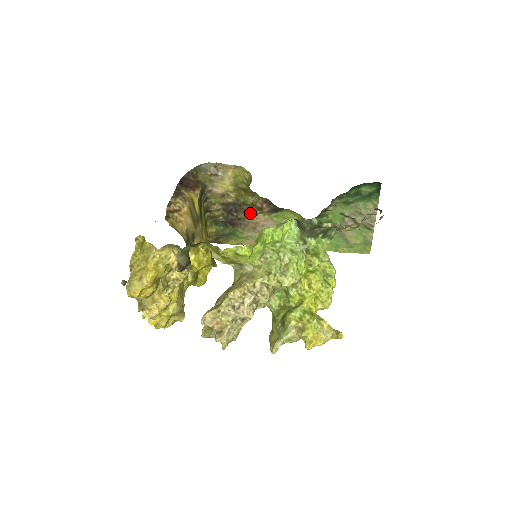
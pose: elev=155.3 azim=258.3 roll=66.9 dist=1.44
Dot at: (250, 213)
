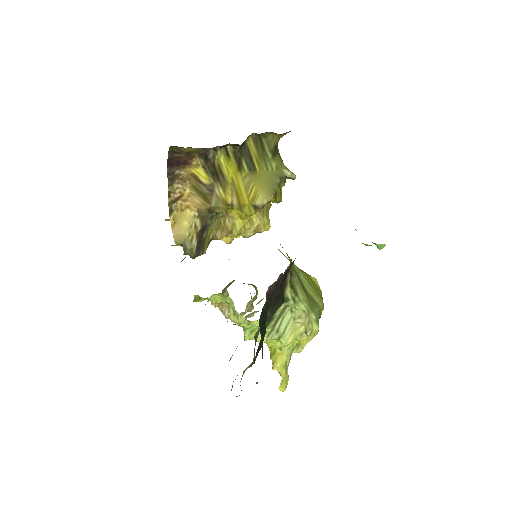
Dot at: occluded
